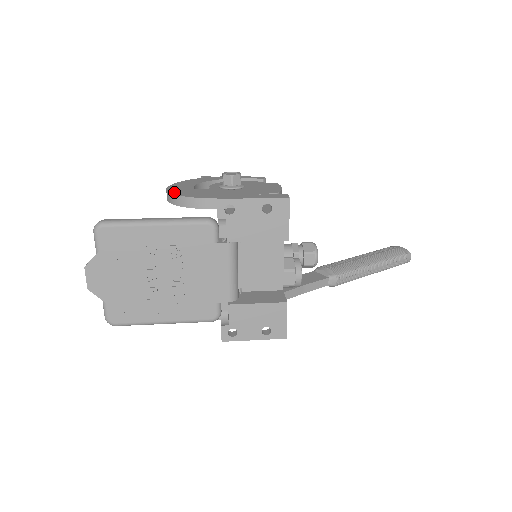
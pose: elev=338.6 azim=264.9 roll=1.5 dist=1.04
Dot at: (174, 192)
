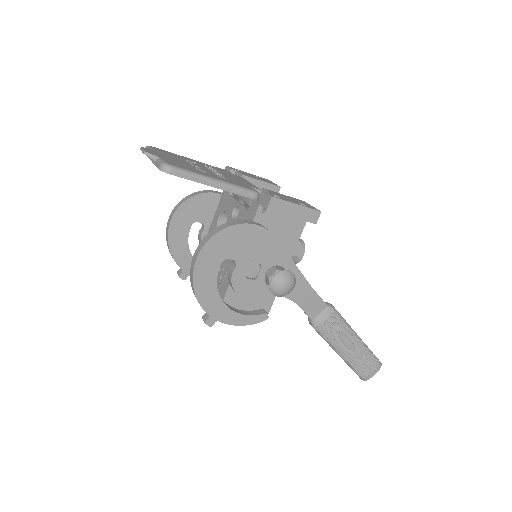
Dot at: occluded
